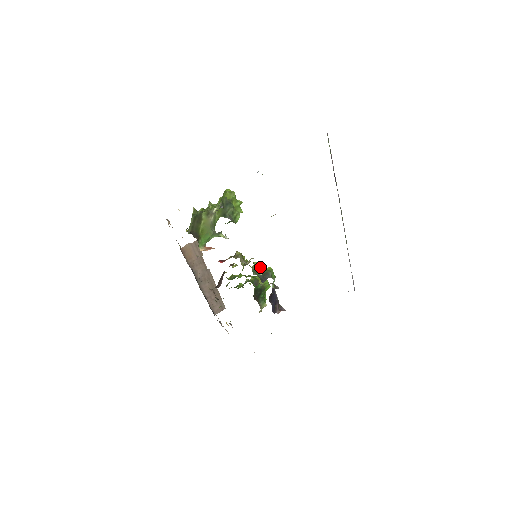
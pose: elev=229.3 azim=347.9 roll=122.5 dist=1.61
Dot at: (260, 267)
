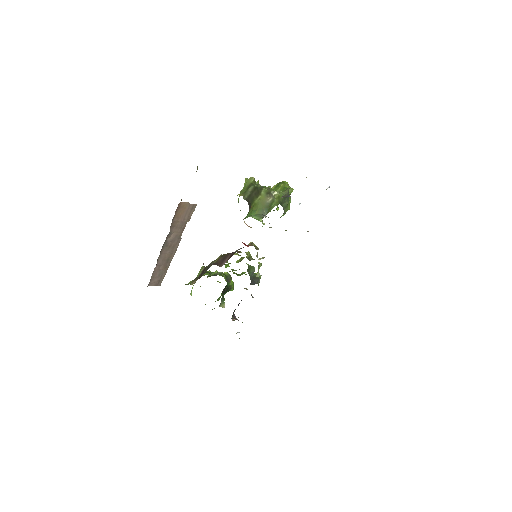
Dot at: (254, 268)
